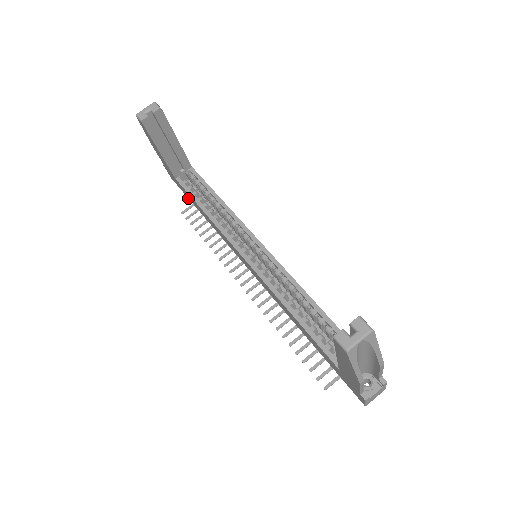
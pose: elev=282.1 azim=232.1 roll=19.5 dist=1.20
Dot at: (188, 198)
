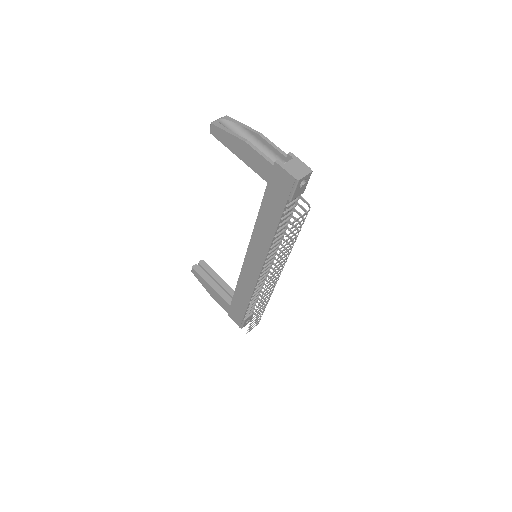
Dot at: (244, 316)
